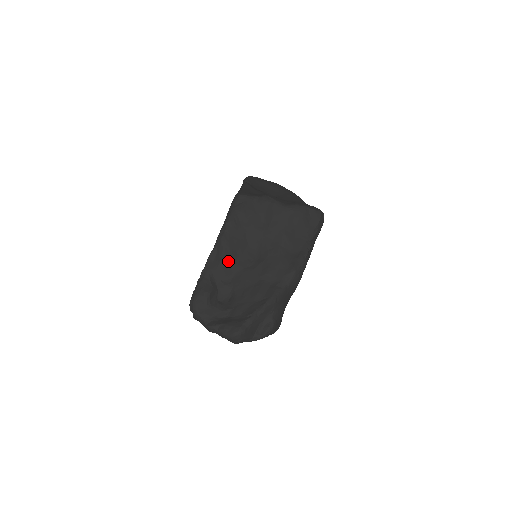
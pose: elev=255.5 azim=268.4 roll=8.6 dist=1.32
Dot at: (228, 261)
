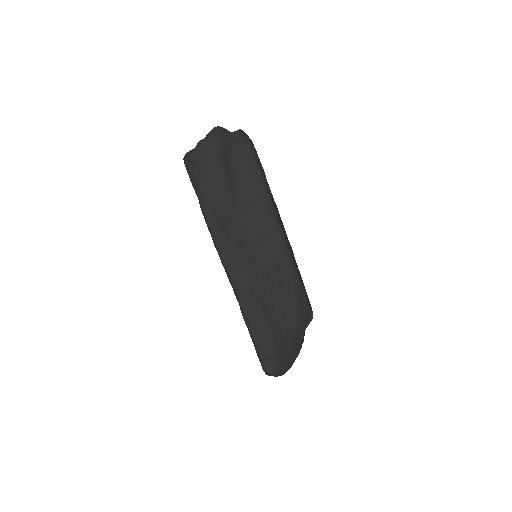
Dot at: occluded
